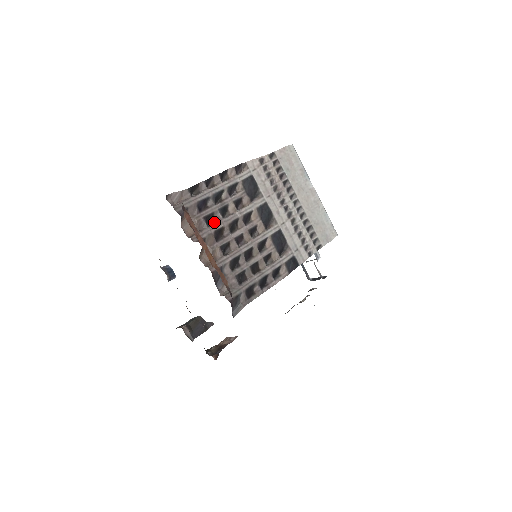
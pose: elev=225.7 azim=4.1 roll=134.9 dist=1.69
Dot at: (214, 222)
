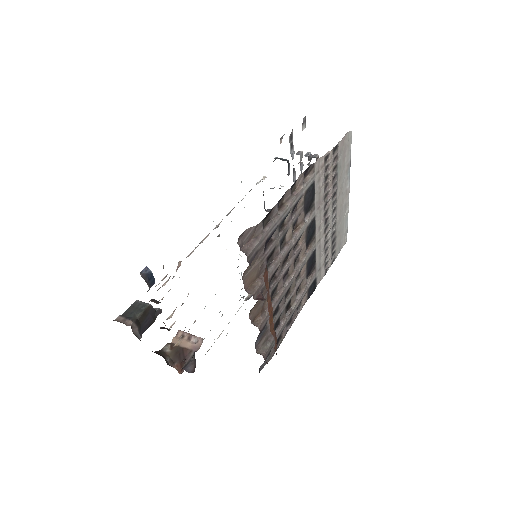
Dot at: (272, 260)
